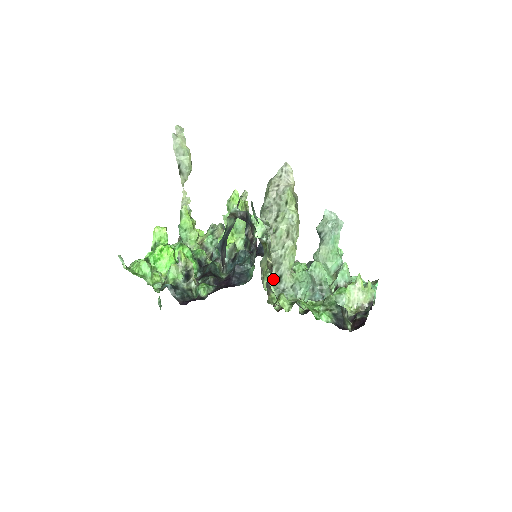
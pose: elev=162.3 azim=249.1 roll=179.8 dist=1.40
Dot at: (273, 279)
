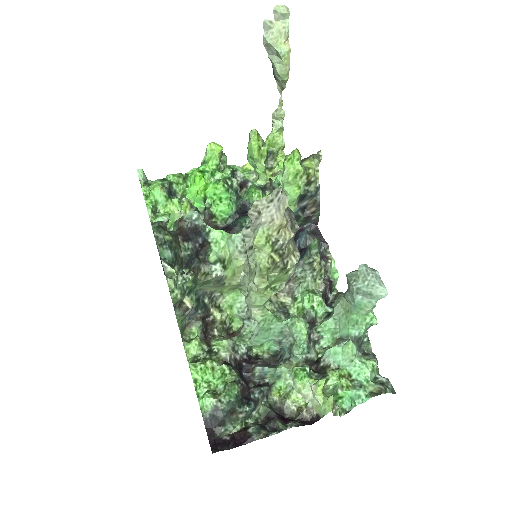
Dot at: occluded
